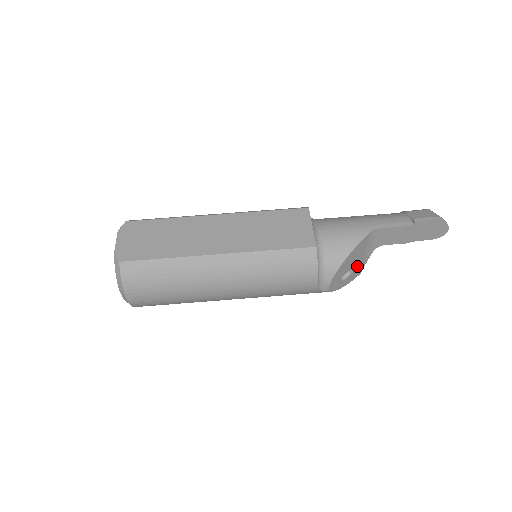
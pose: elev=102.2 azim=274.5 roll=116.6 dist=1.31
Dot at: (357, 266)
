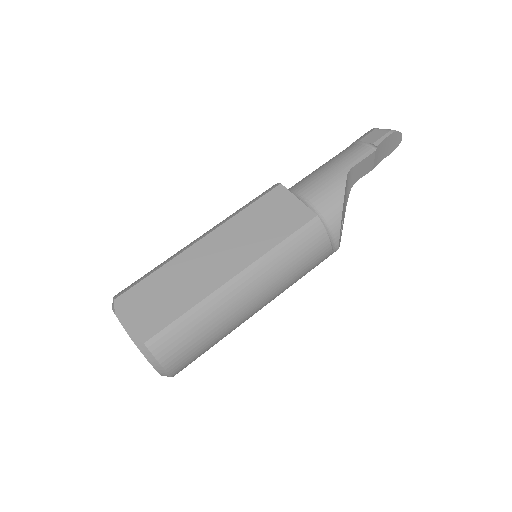
Dot at: occluded
